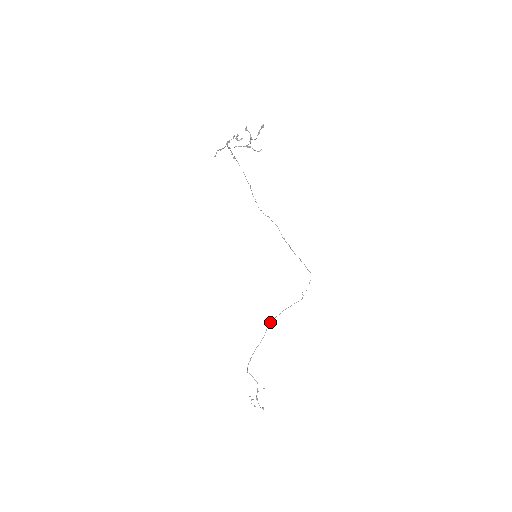
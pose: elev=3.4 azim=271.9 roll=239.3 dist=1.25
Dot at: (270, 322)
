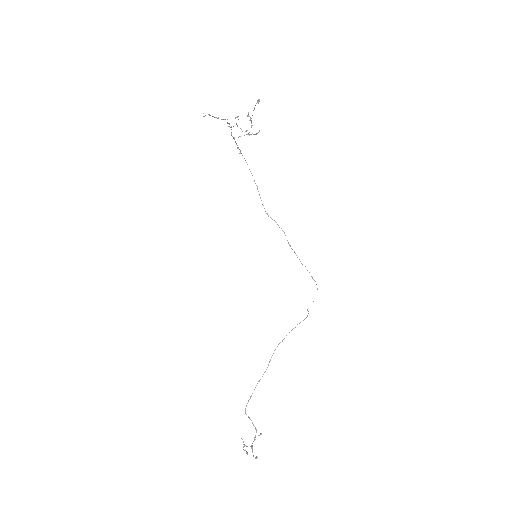
Dot at: (274, 350)
